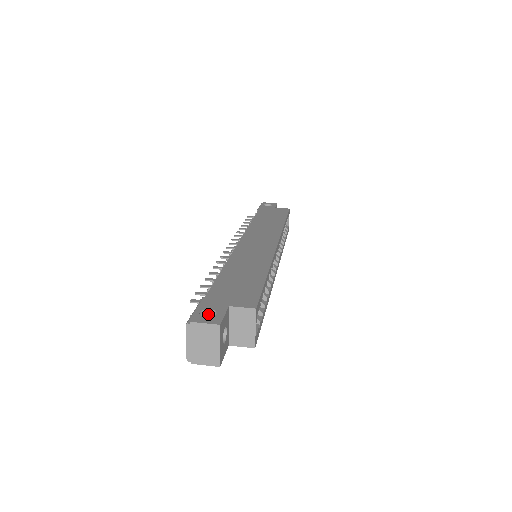
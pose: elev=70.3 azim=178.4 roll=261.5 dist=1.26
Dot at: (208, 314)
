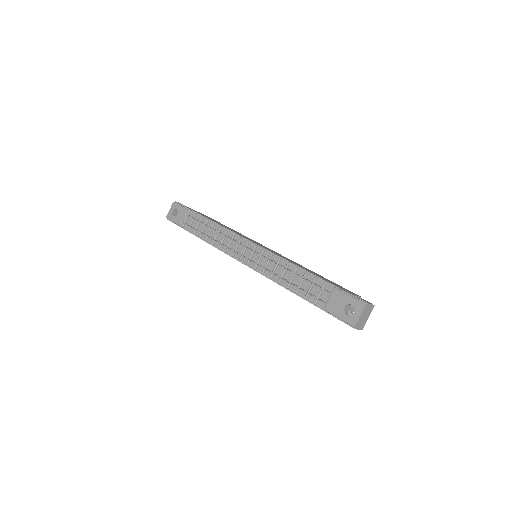
Dot at: occluded
